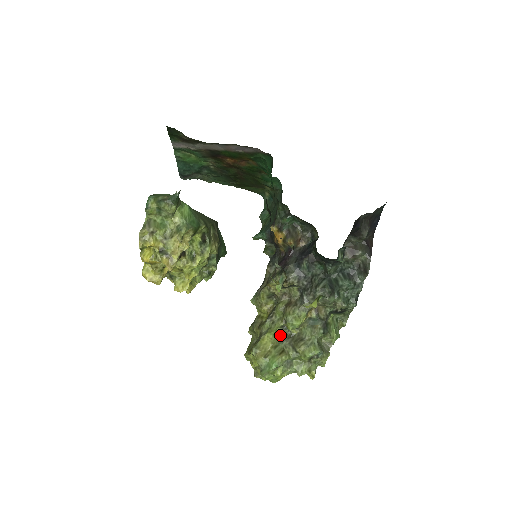
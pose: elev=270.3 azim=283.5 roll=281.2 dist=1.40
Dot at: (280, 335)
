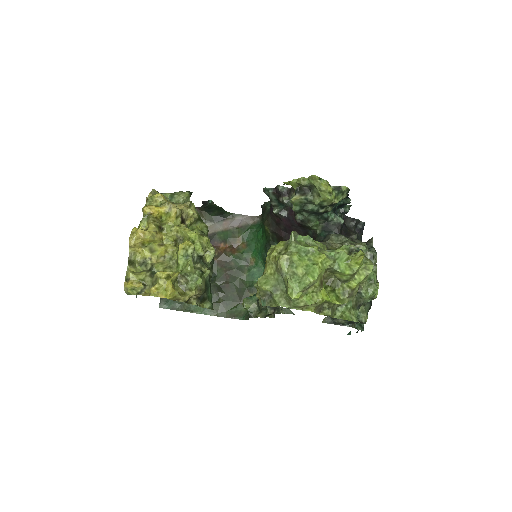
Dot at: occluded
